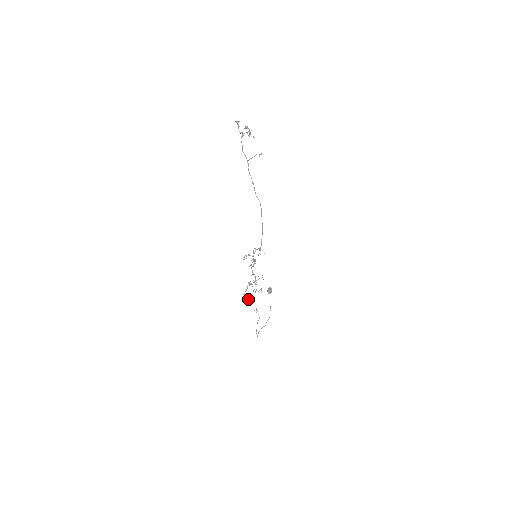
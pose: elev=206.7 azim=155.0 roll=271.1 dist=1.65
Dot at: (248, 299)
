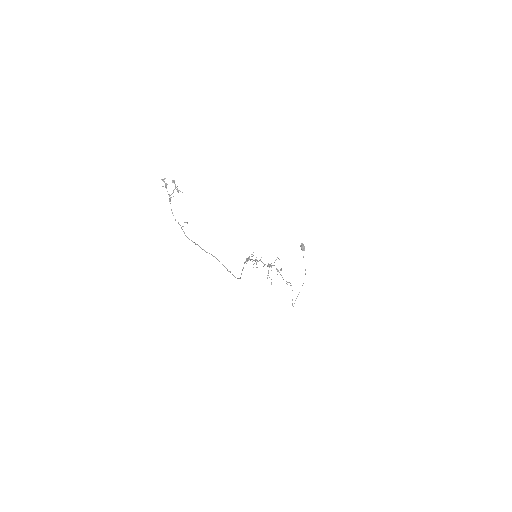
Dot at: (271, 283)
